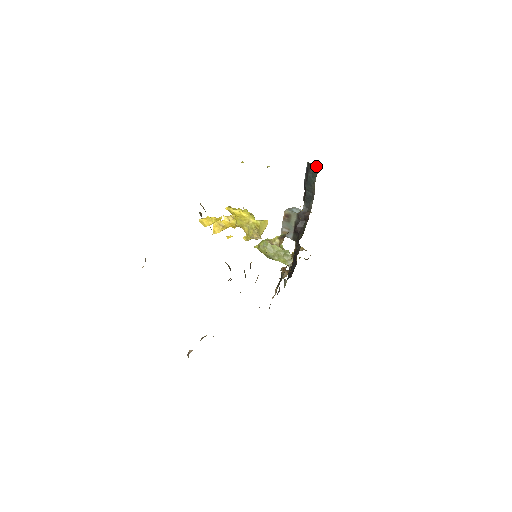
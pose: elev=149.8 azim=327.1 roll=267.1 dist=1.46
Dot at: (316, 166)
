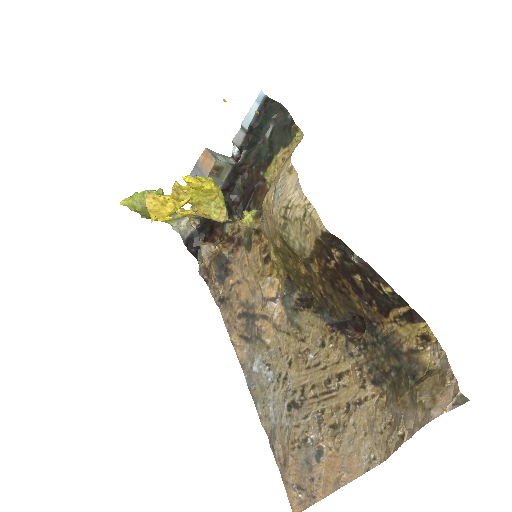
Dot at: (277, 104)
